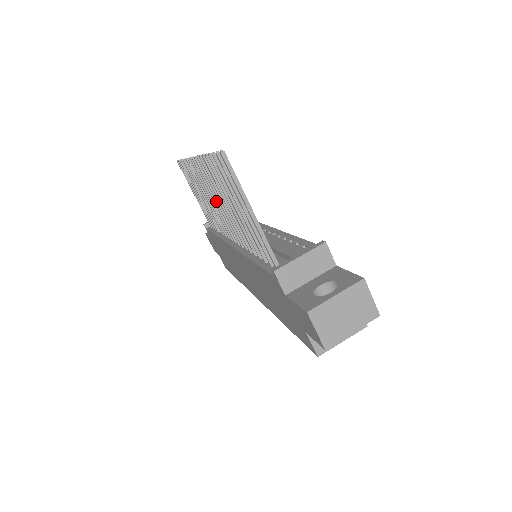
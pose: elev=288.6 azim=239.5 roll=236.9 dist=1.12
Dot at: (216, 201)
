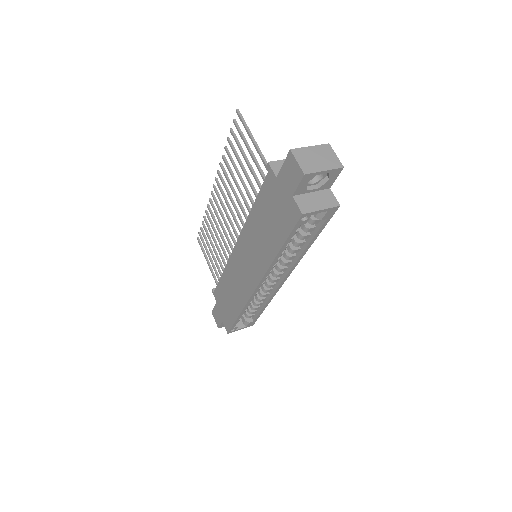
Dot at: (227, 205)
